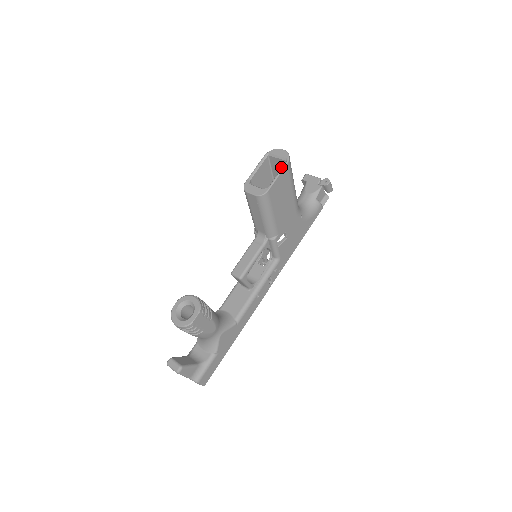
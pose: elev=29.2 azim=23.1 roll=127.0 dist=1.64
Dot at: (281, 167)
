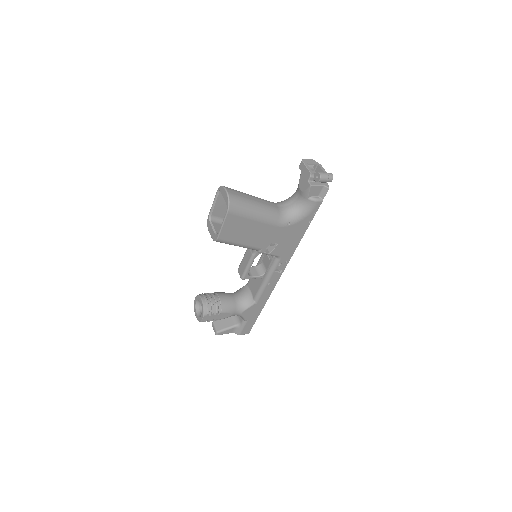
Dot at: occluded
